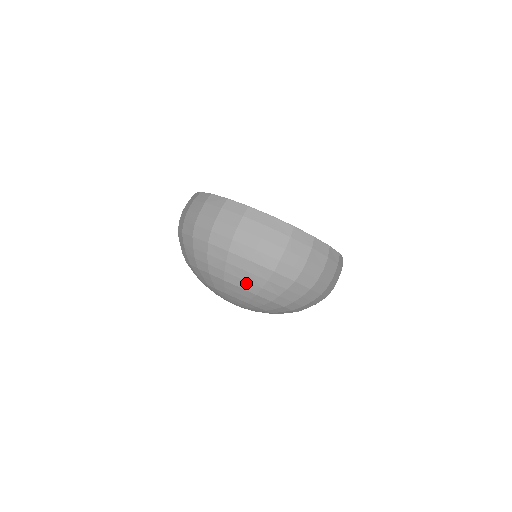
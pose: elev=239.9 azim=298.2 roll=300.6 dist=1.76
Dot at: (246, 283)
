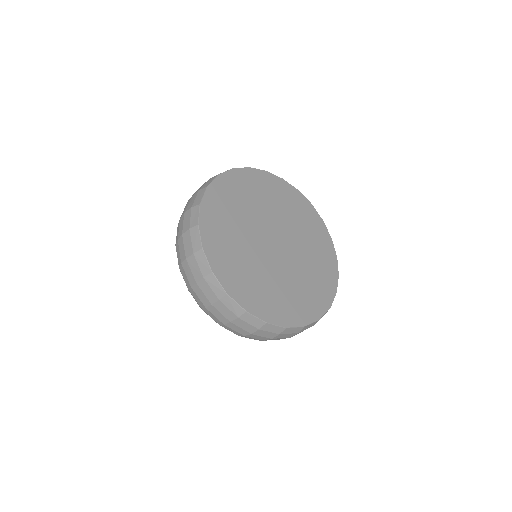
Dot at: occluded
